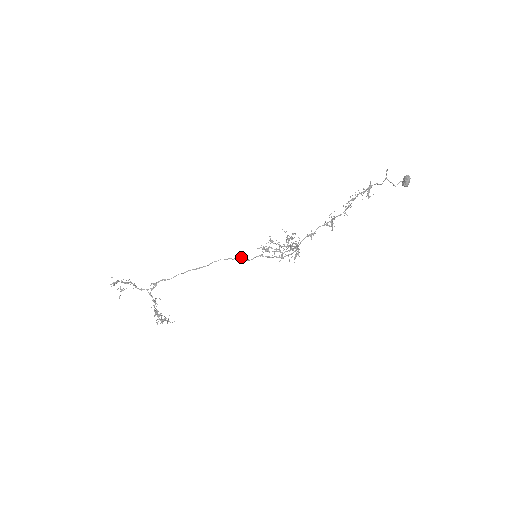
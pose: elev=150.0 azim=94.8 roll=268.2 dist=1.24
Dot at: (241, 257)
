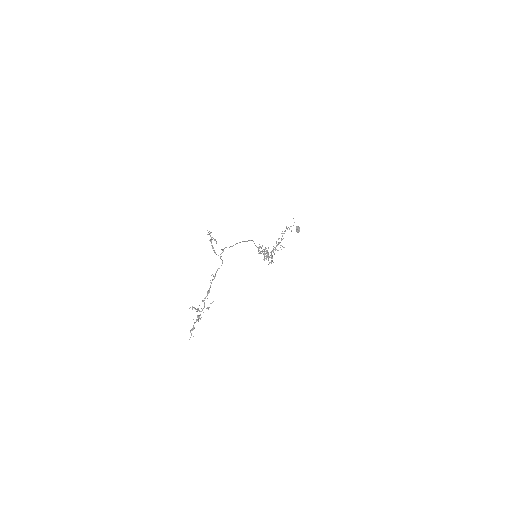
Dot at: (257, 247)
